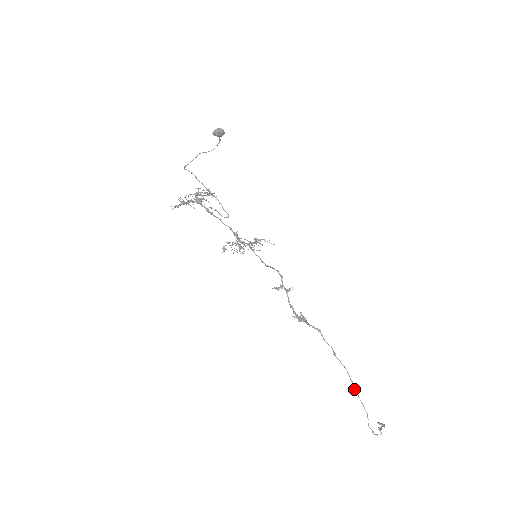
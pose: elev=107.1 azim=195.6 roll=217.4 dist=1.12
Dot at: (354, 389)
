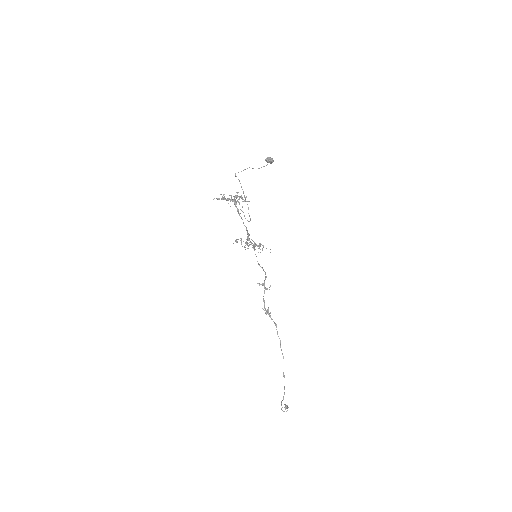
Dot at: (283, 374)
